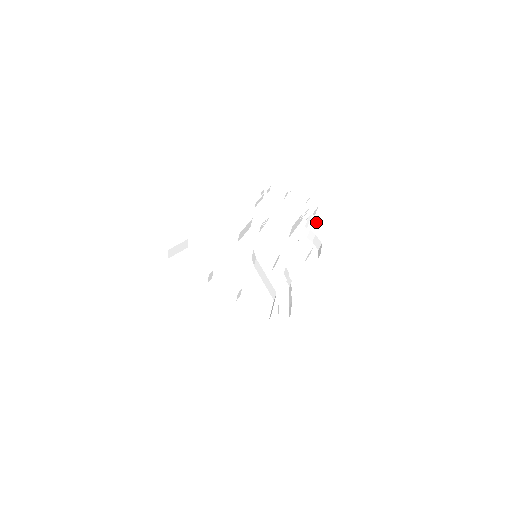
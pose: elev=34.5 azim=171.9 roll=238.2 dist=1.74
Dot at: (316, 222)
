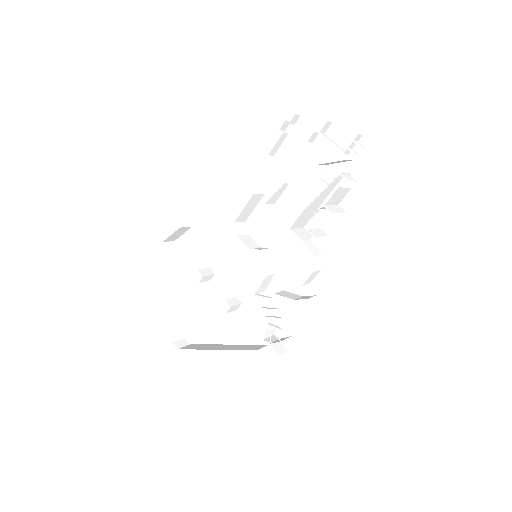
Dot at: occluded
